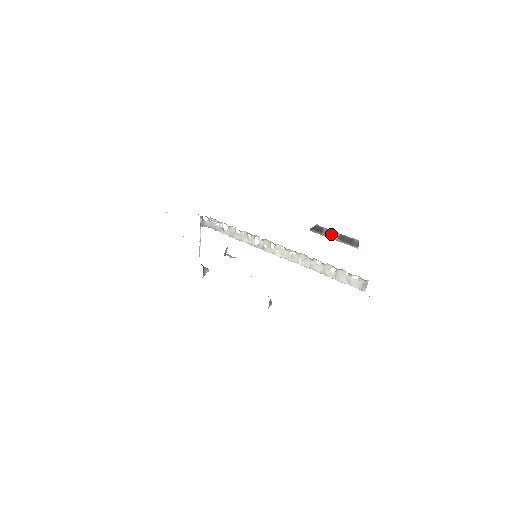
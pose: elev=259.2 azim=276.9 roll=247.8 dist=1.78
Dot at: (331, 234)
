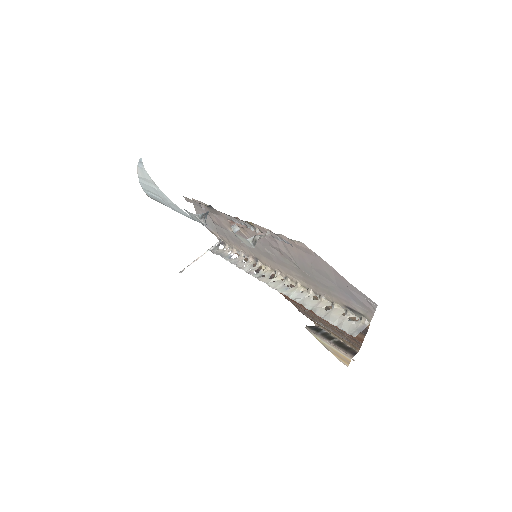
Dot at: (328, 336)
